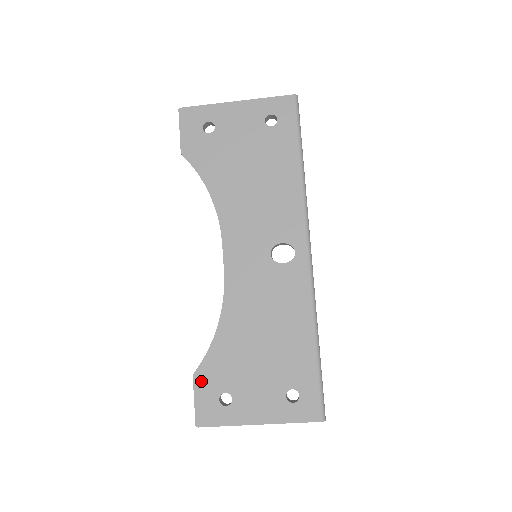
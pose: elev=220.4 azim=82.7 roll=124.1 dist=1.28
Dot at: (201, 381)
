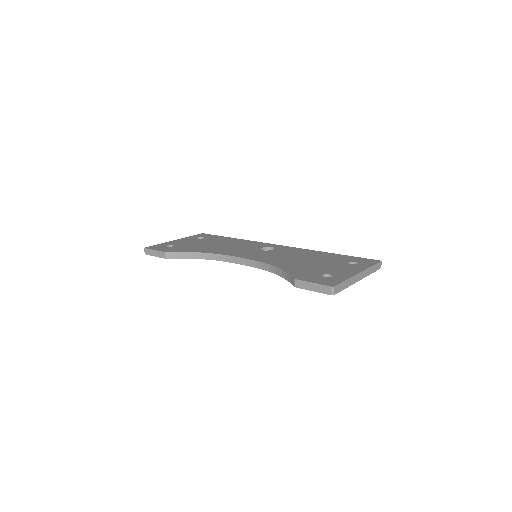
Dot at: occluded
